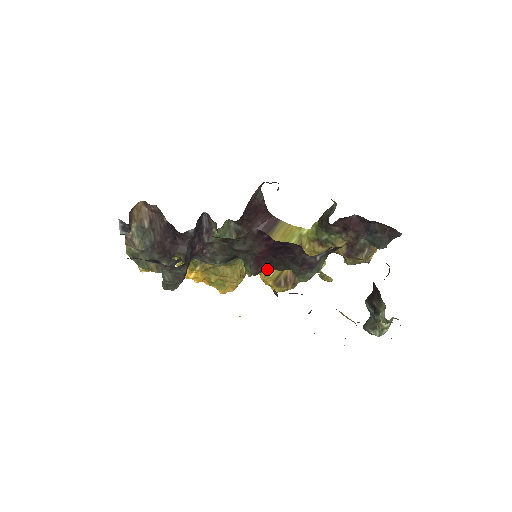
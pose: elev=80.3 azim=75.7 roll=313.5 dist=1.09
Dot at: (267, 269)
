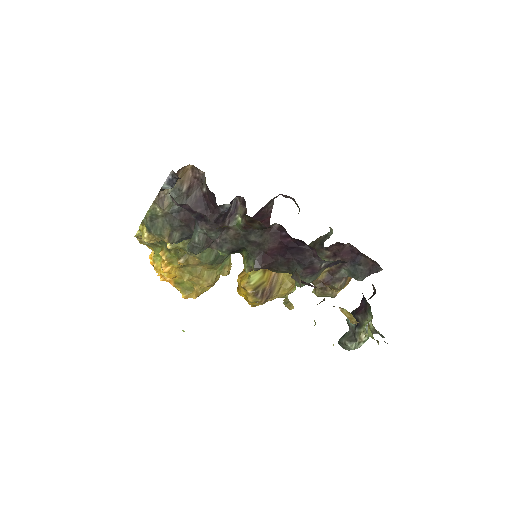
Dot at: (269, 267)
